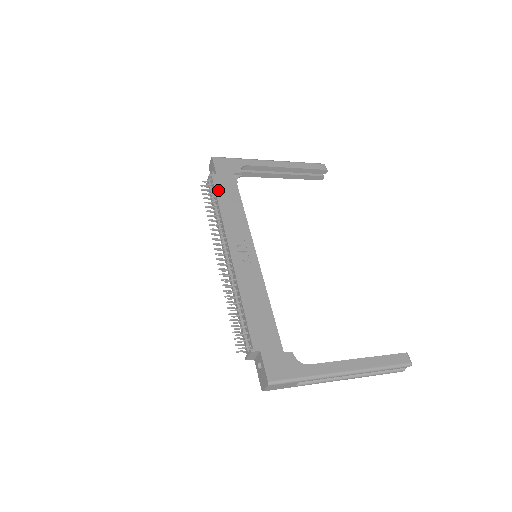
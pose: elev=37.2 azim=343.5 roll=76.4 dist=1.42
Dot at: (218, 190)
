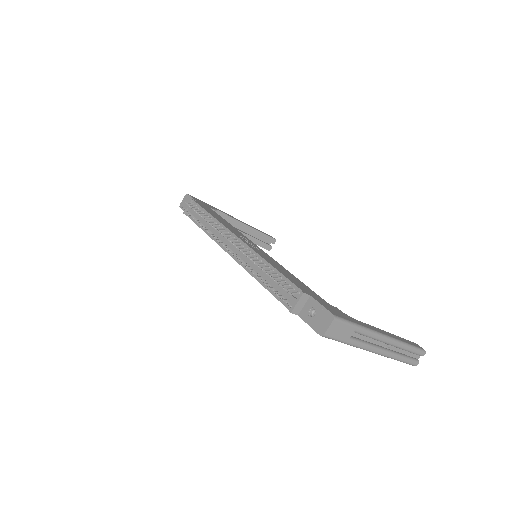
Dot at: (204, 208)
